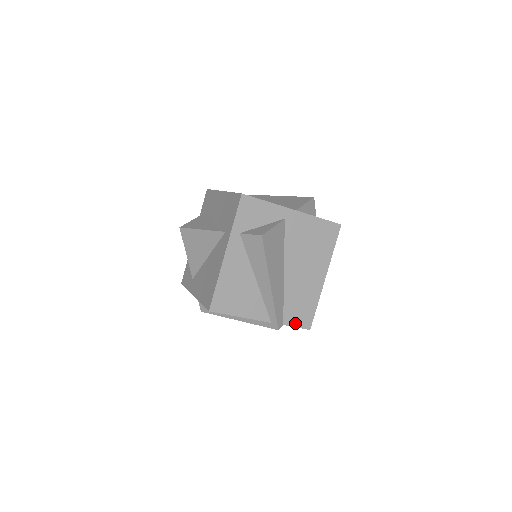
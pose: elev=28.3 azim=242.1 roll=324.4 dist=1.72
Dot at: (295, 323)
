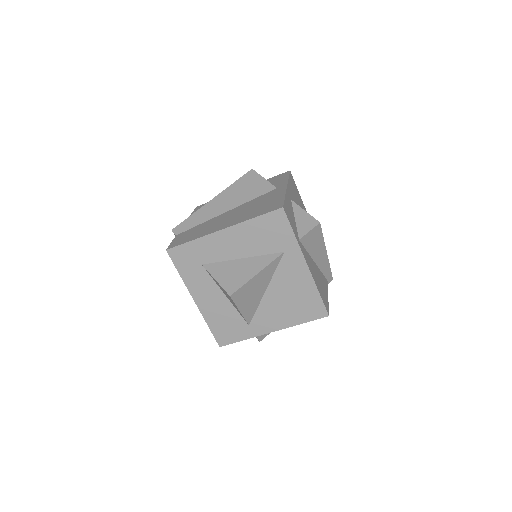
Dot at: occluded
